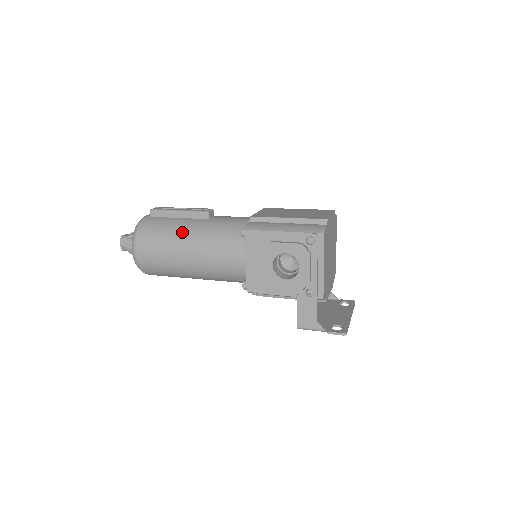
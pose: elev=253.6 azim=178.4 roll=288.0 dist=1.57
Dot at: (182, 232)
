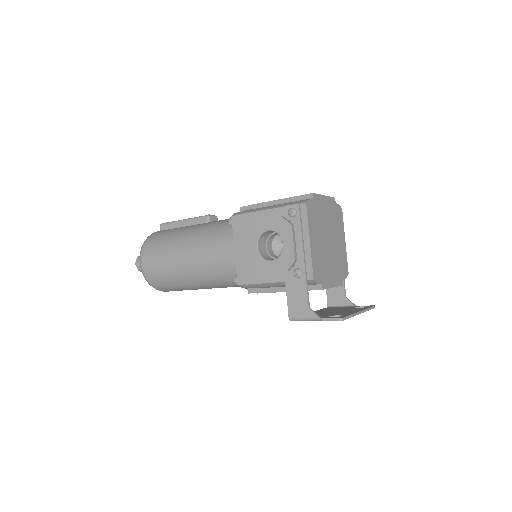
Dot at: (182, 235)
